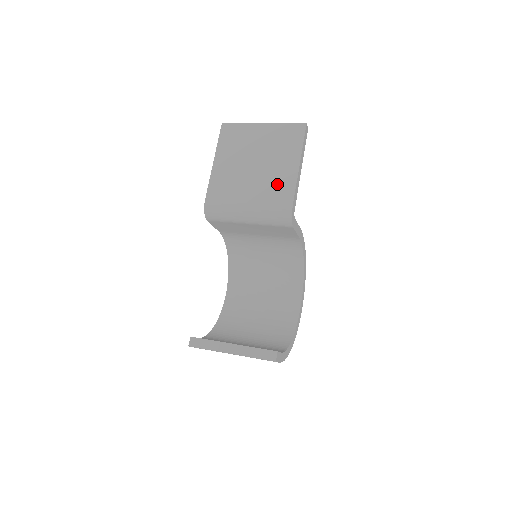
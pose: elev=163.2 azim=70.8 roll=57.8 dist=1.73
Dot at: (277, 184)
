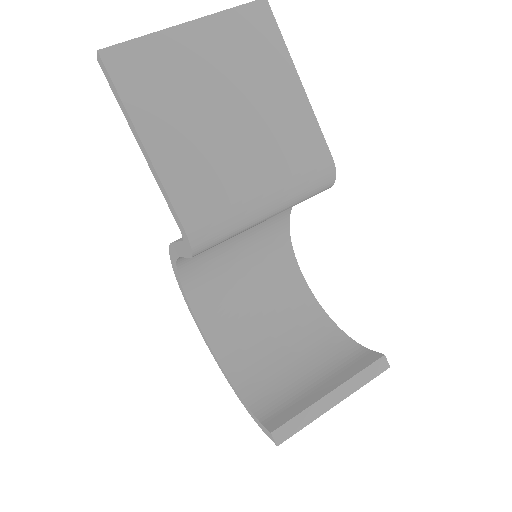
Dot at: (288, 132)
